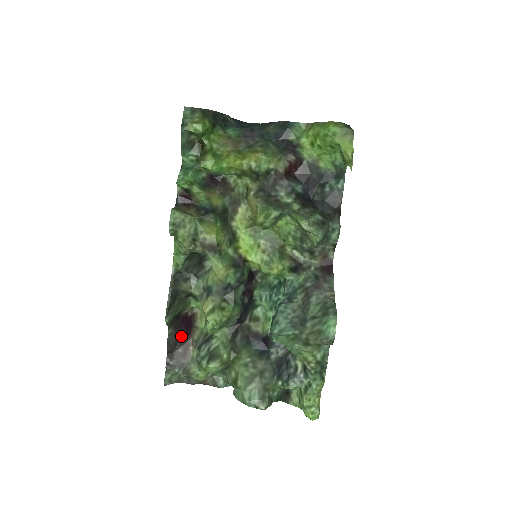
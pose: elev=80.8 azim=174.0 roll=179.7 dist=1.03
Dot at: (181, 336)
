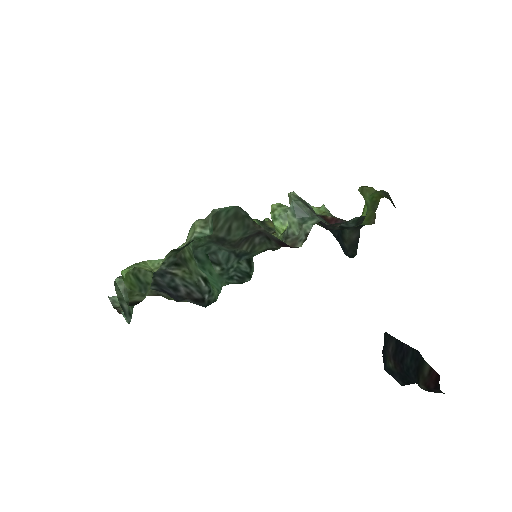
Dot at: occluded
